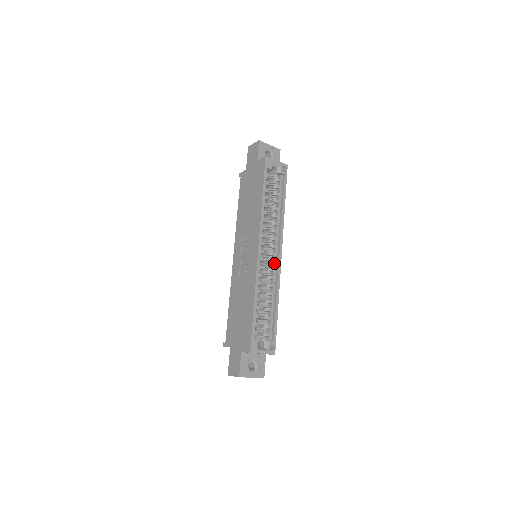
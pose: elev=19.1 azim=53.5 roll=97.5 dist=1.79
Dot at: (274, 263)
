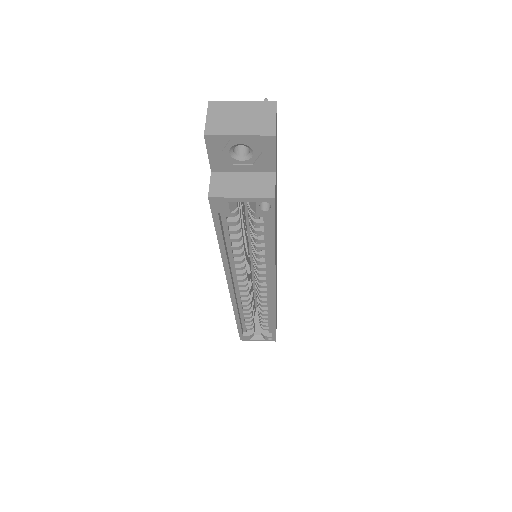
Dot at: (266, 292)
